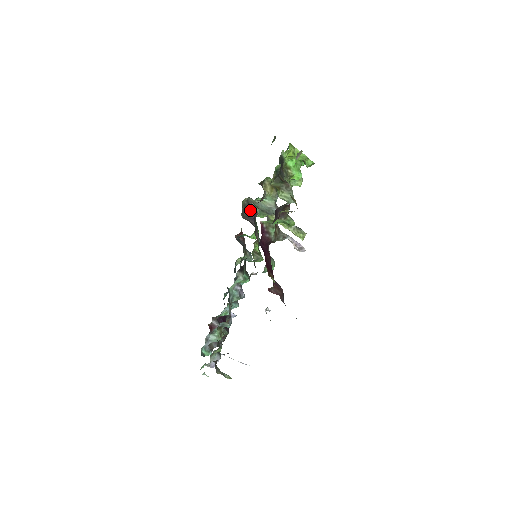
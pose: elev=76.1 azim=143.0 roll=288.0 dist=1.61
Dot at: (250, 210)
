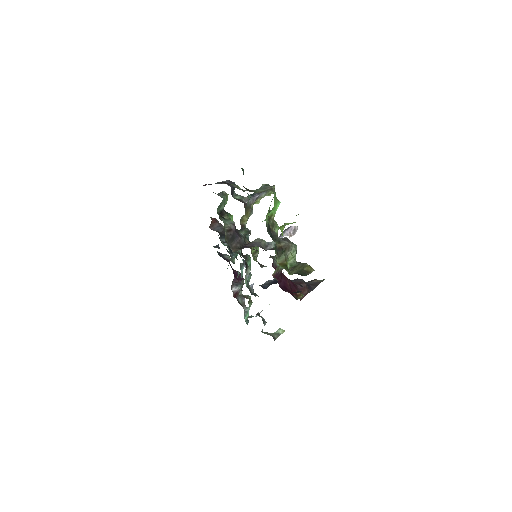
Dot at: (232, 234)
